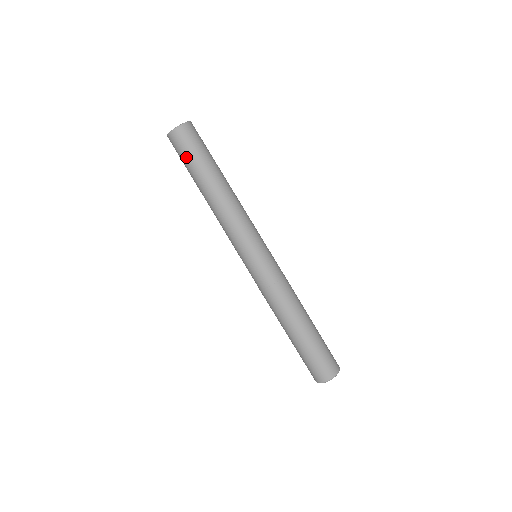
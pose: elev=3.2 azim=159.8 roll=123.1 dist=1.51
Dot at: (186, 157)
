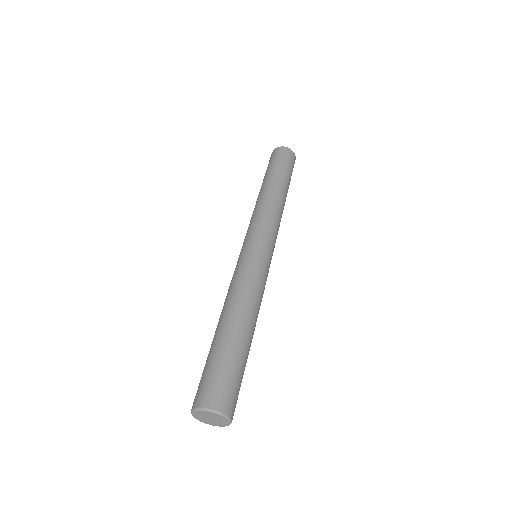
Dot at: (275, 162)
